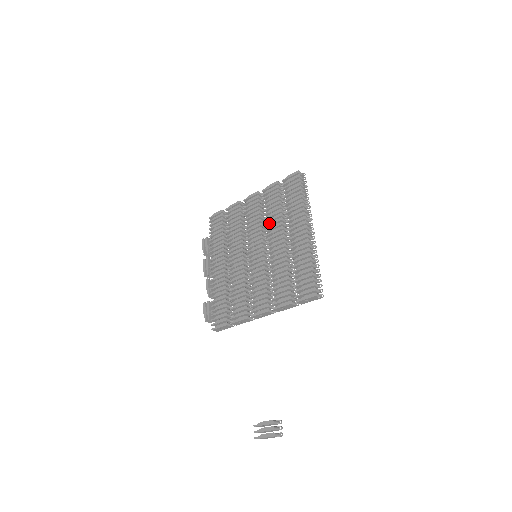
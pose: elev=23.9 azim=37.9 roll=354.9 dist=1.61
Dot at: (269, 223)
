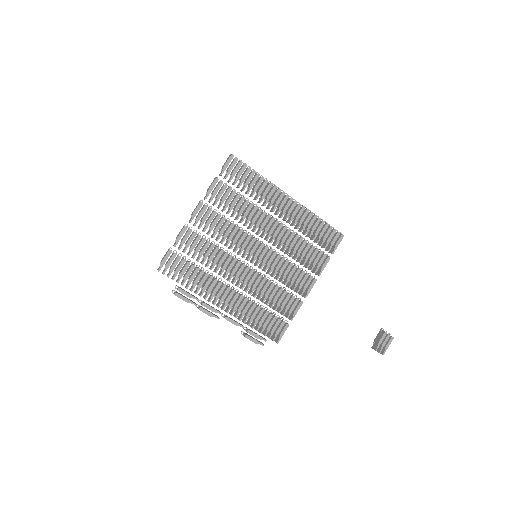
Dot at: (242, 220)
